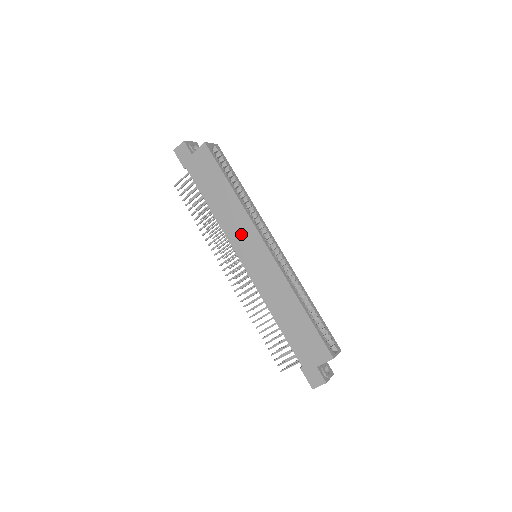
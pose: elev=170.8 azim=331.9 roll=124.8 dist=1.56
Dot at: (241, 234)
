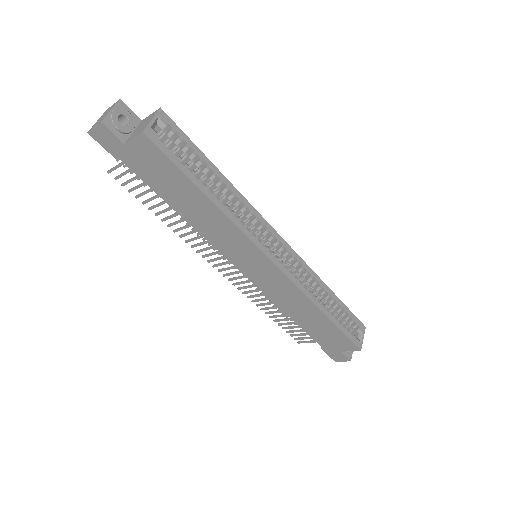
Dot at: (233, 246)
